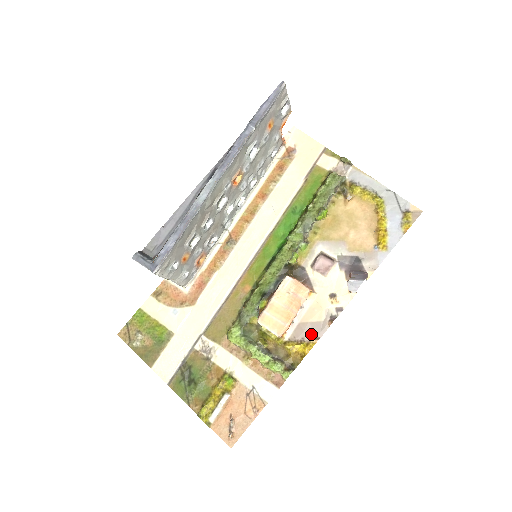
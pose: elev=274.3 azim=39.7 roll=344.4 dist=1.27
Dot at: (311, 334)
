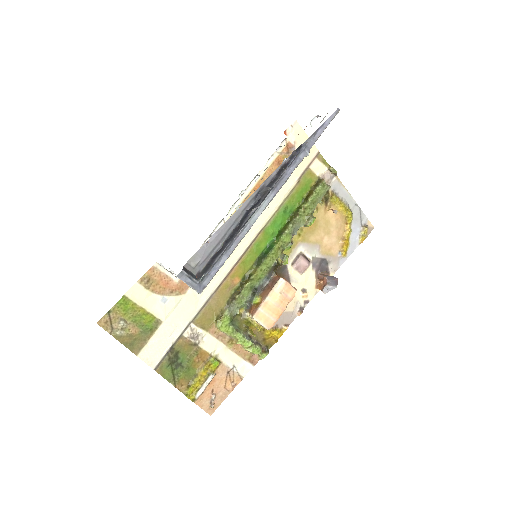
Dot at: (283, 322)
